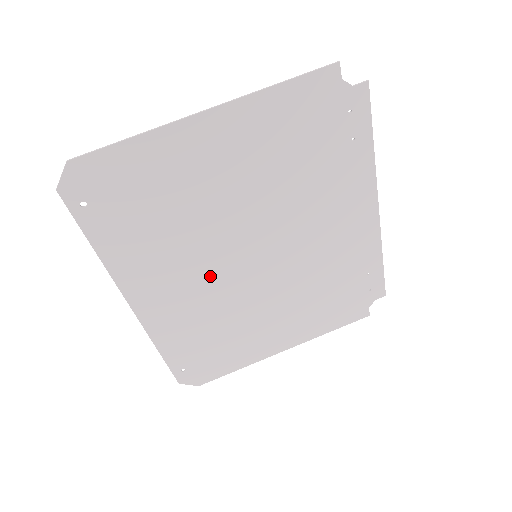
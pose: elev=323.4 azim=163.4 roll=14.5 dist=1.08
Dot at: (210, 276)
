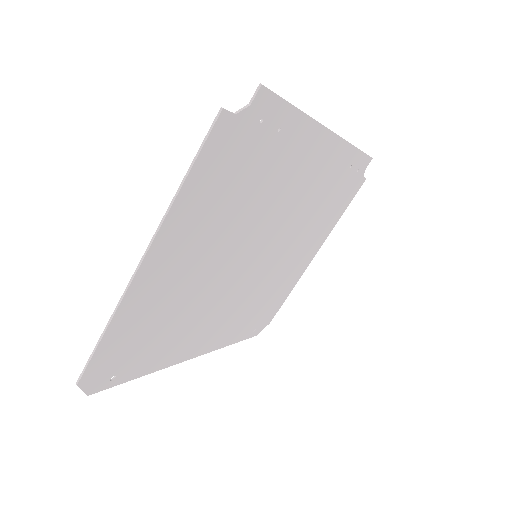
Dot at: (232, 296)
